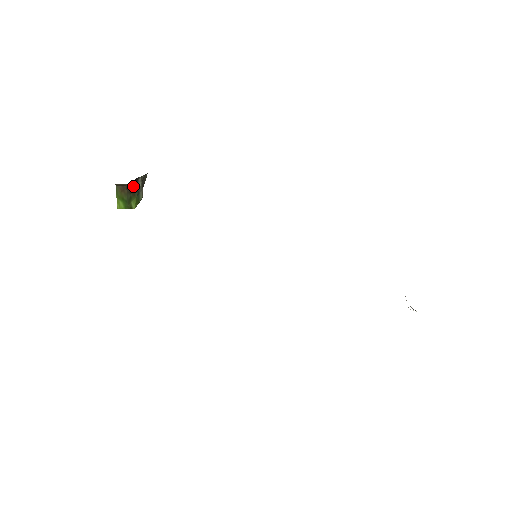
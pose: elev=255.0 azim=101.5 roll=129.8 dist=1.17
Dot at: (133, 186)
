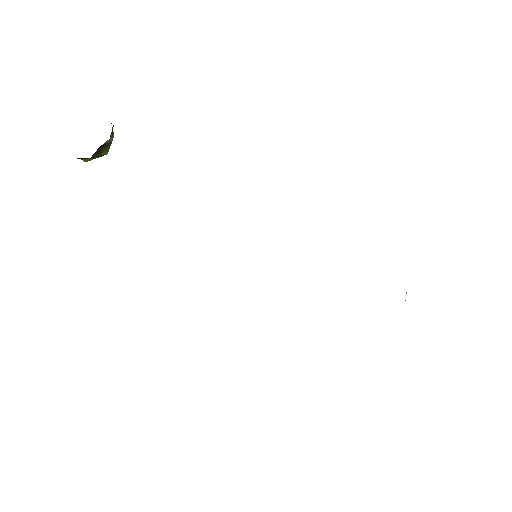
Dot at: (99, 148)
